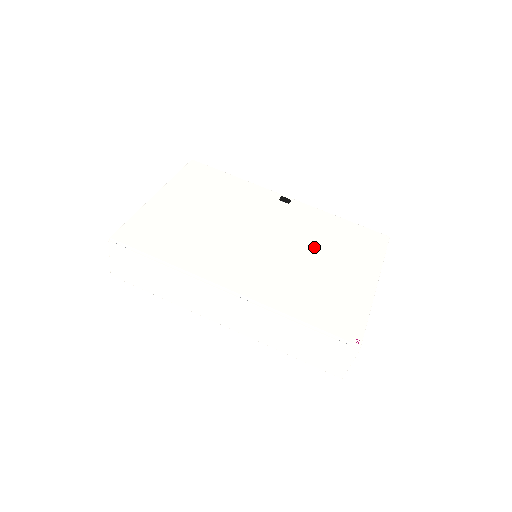
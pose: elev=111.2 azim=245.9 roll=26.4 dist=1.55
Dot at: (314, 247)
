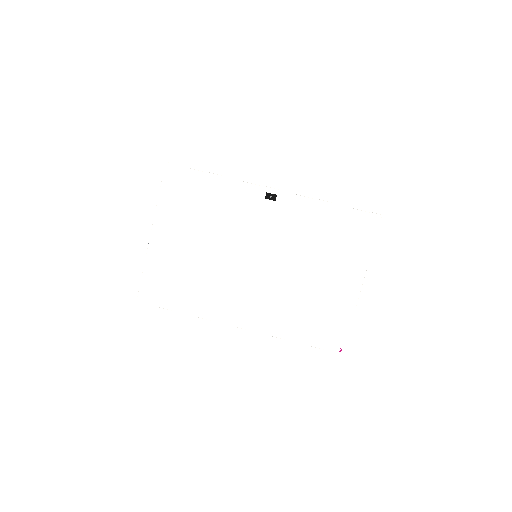
Dot at: (304, 257)
